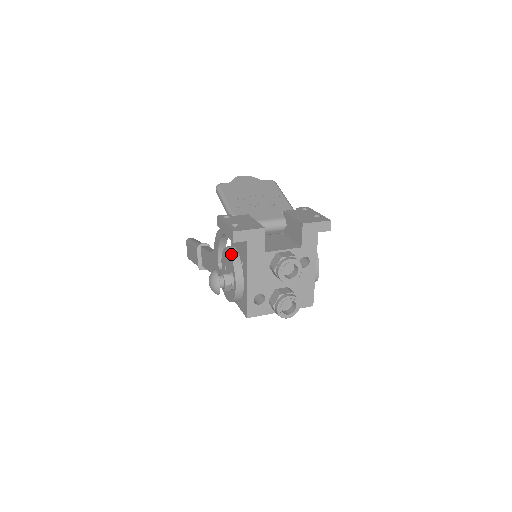
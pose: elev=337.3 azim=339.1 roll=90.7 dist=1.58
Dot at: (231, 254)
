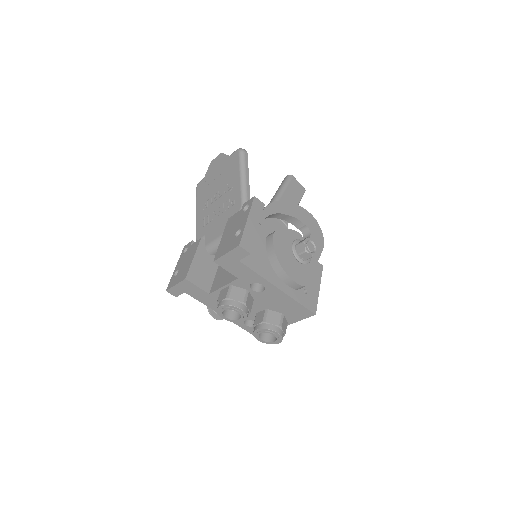
Dot at: occluded
